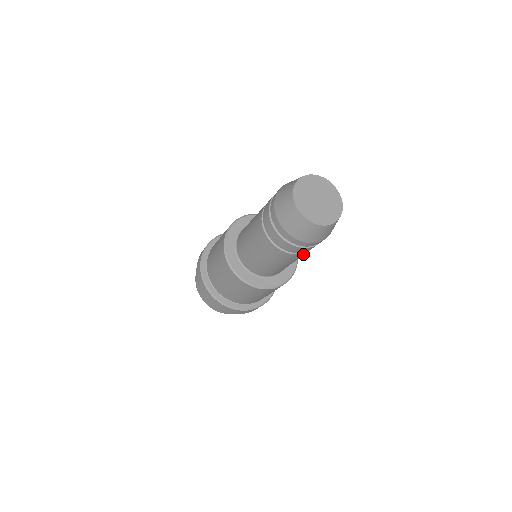
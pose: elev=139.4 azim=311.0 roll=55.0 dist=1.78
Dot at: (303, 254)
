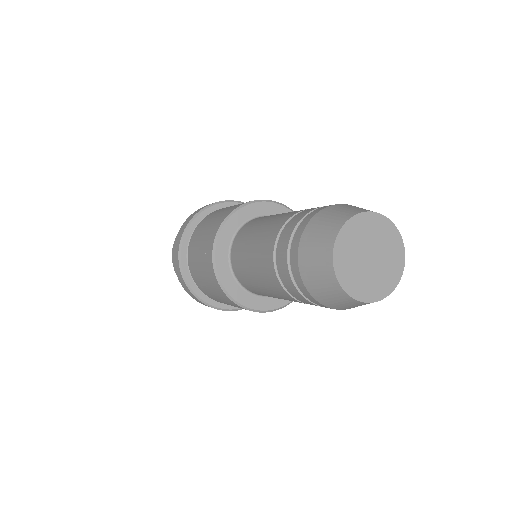
Dot at: occluded
